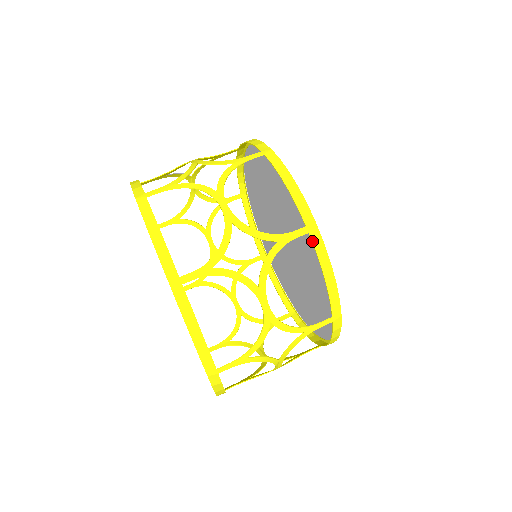
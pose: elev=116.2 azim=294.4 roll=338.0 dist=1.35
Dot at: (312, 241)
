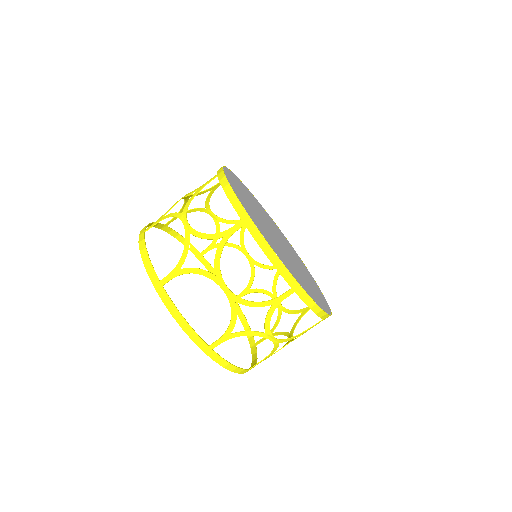
Dot at: occluded
